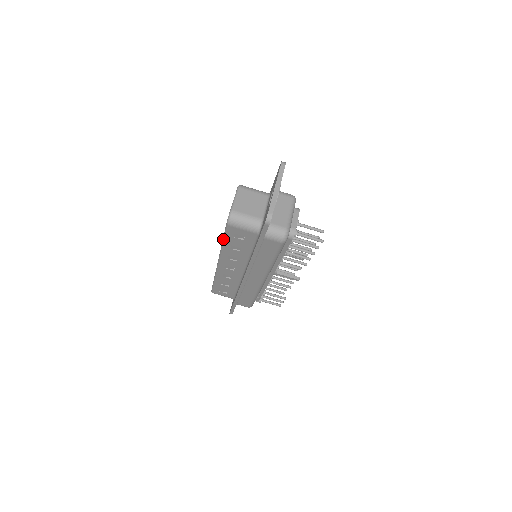
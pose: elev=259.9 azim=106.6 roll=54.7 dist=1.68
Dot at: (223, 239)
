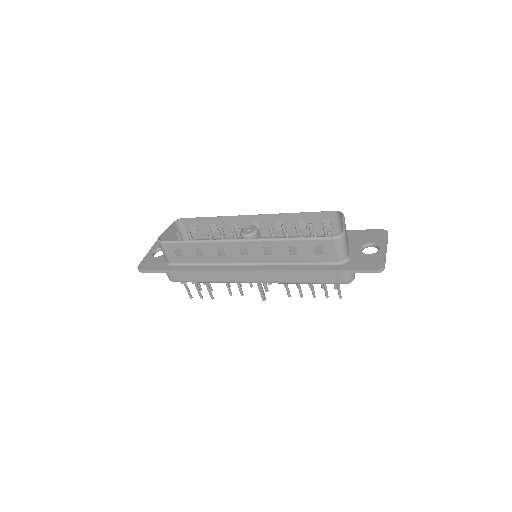
Dot at: (301, 238)
